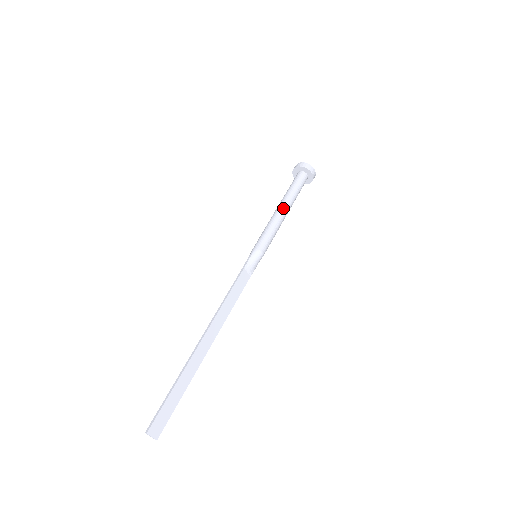
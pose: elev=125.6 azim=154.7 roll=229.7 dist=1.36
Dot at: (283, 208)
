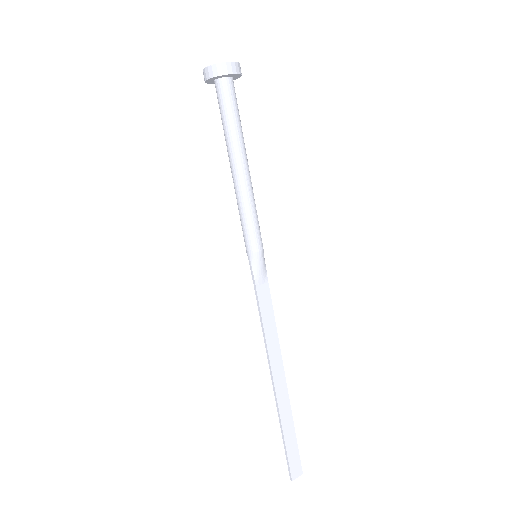
Dot at: (239, 169)
